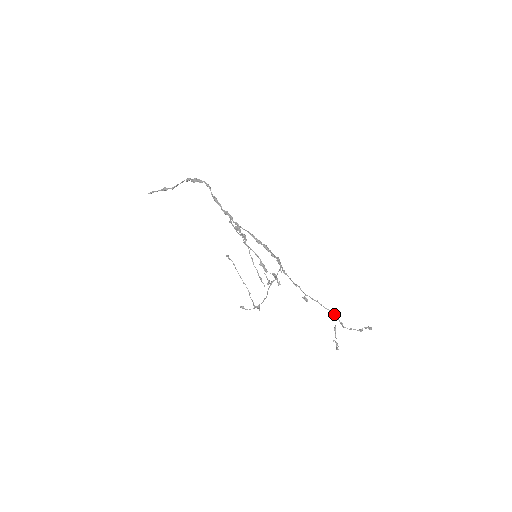
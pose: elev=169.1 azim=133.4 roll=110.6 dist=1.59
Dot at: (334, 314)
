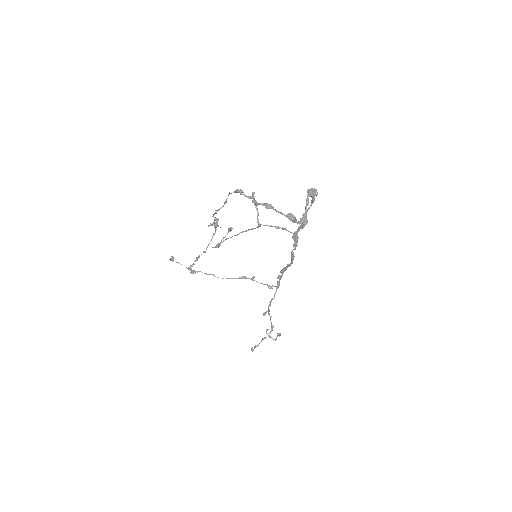
Dot at: occluded
